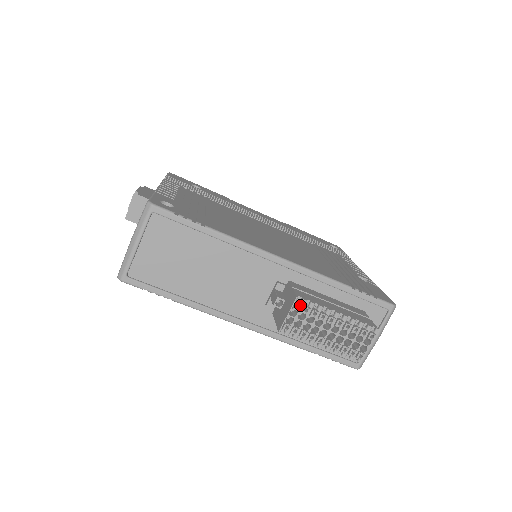
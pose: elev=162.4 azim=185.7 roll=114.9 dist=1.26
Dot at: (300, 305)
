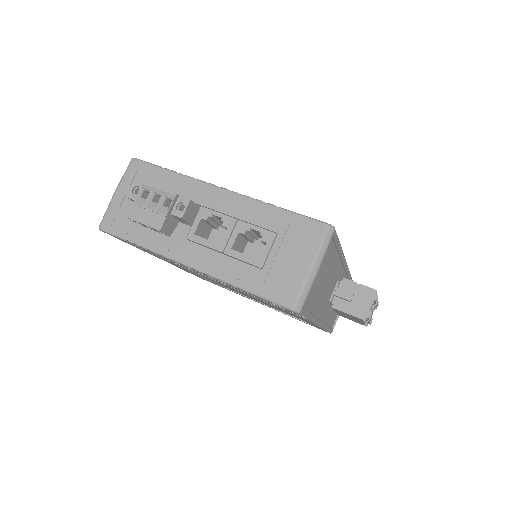
Dot at: occluded
